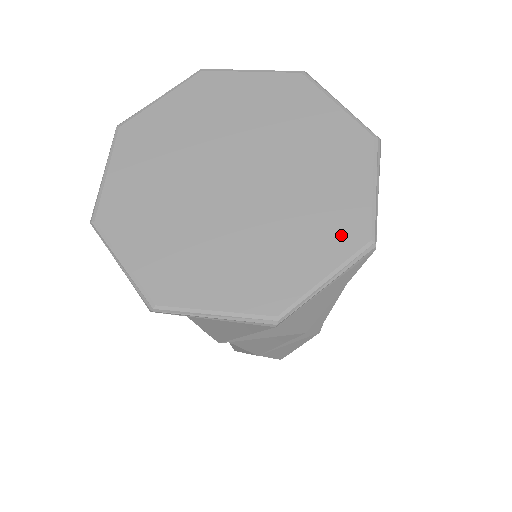
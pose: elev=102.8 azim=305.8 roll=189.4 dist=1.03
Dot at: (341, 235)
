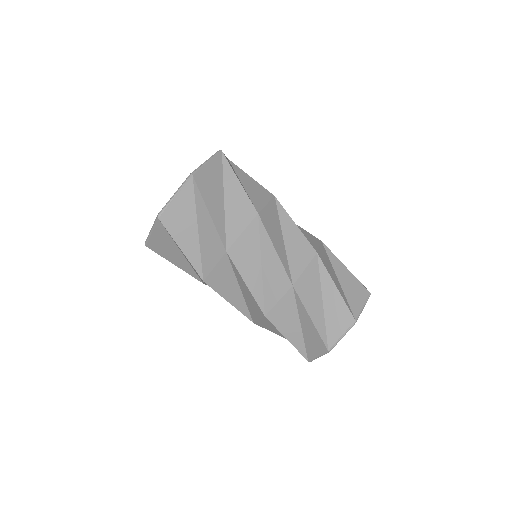
Dot at: occluded
